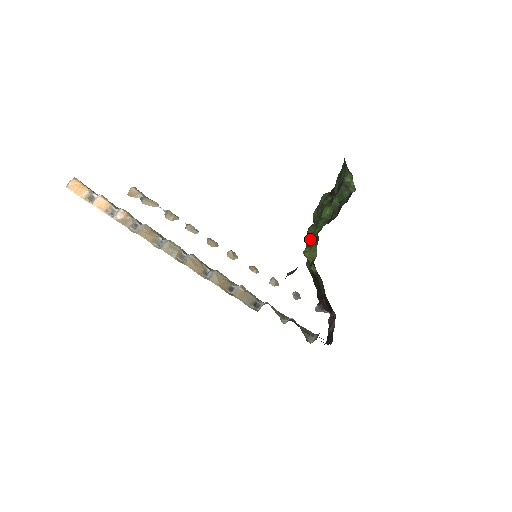
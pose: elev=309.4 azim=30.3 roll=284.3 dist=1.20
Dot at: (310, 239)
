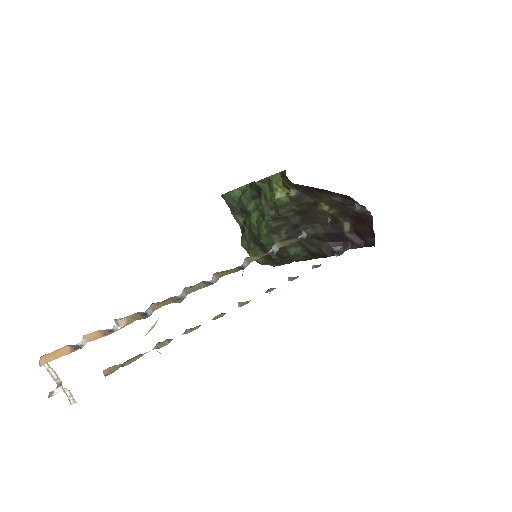
Dot at: (267, 211)
